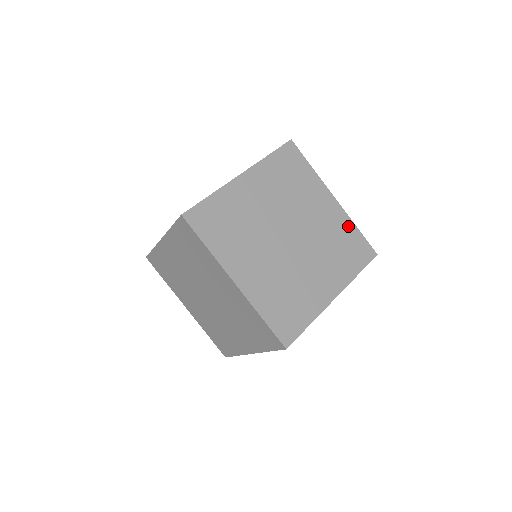
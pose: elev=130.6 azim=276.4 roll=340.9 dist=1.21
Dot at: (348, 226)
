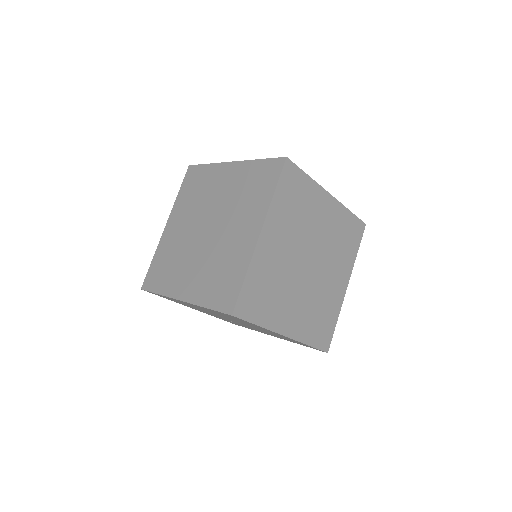
Dot at: occluded
